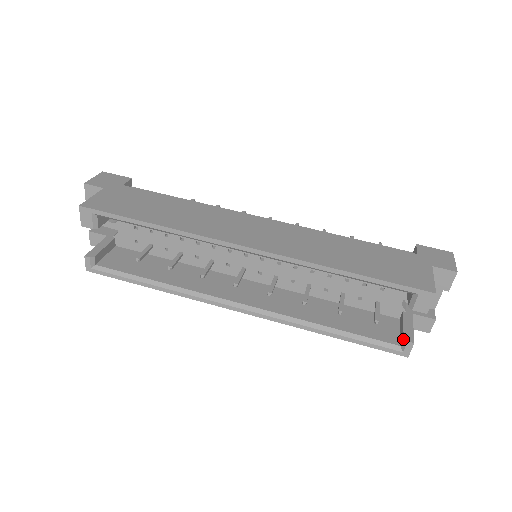
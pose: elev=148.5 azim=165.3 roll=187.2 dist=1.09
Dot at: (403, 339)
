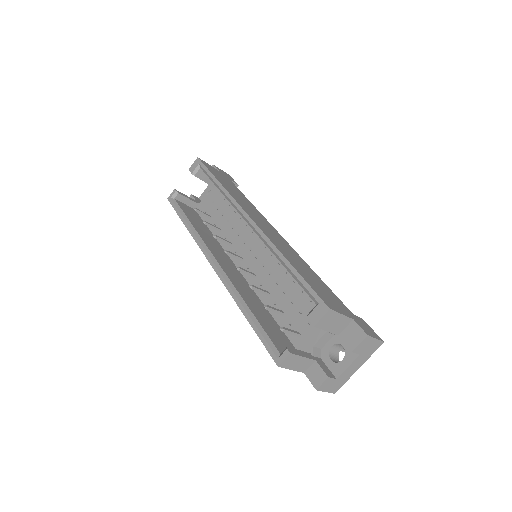
Dot at: (286, 347)
